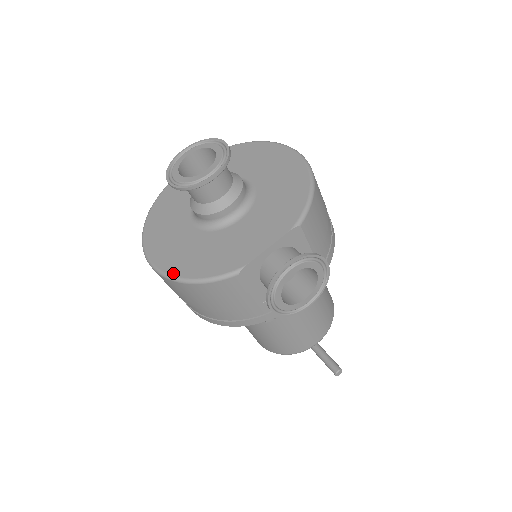
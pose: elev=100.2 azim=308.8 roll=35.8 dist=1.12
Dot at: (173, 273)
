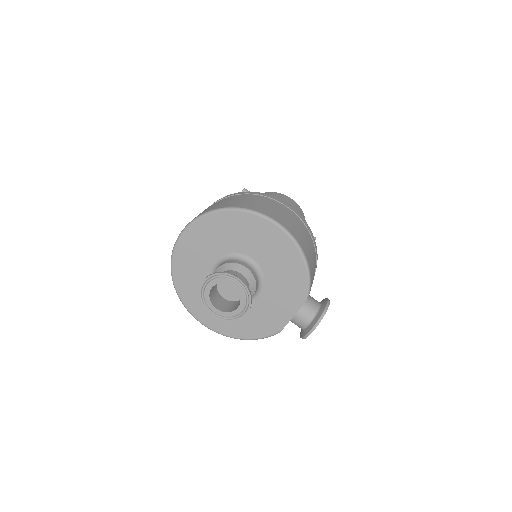
Dot at: (231, 336)
